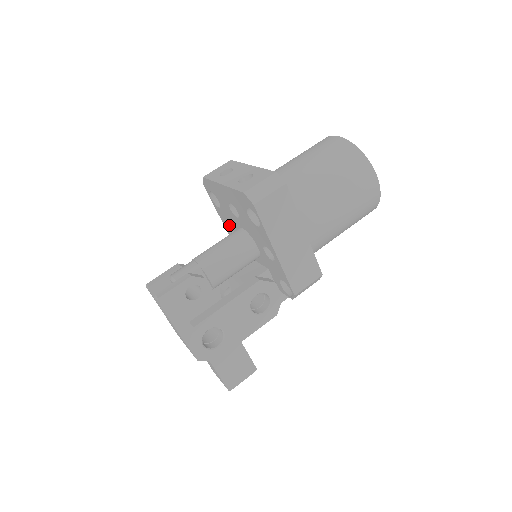
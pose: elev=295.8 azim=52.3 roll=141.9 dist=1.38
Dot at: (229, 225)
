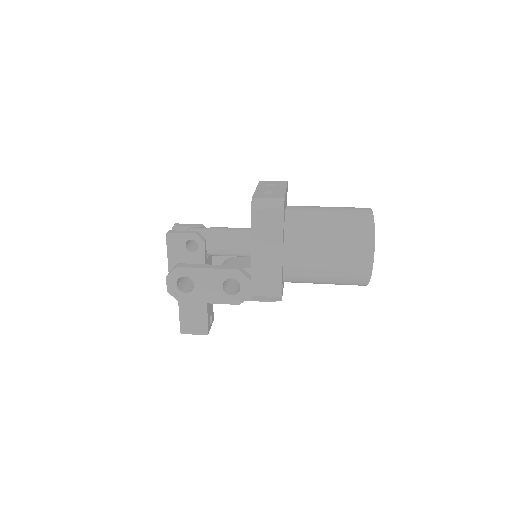
Dot at: occluded
